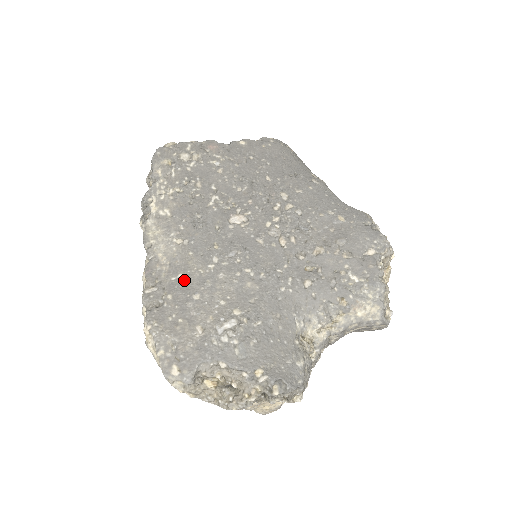
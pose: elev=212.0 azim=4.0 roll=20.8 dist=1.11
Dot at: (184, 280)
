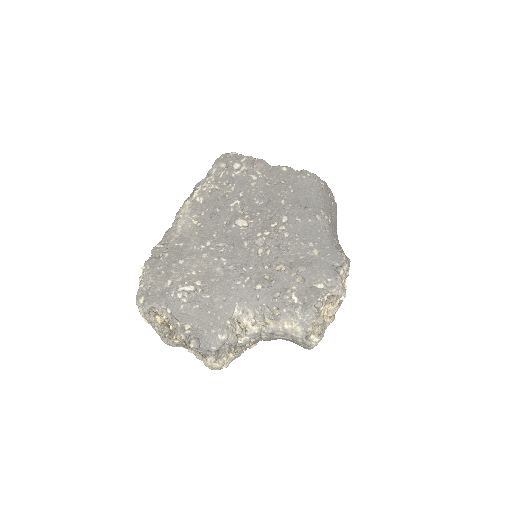
Dot at: (181, 248)
